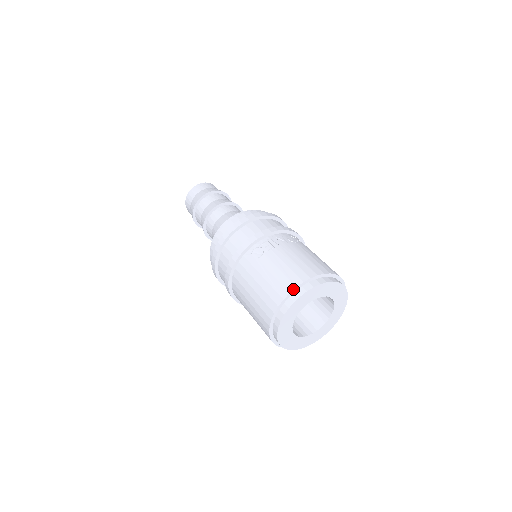
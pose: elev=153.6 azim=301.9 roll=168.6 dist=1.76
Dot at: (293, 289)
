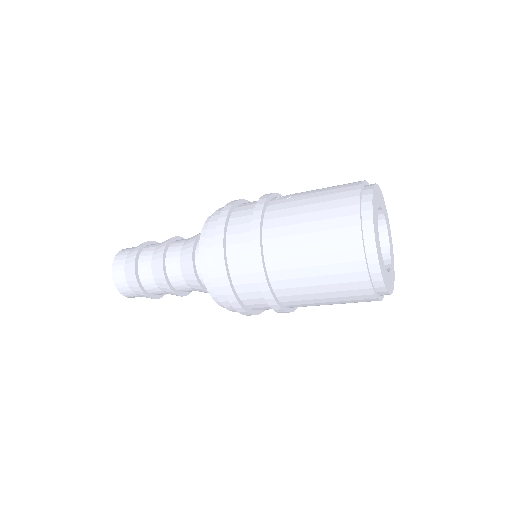
Dot at: (362, 182)
